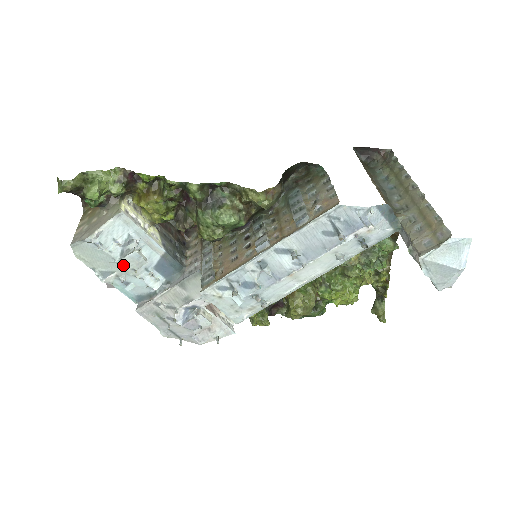
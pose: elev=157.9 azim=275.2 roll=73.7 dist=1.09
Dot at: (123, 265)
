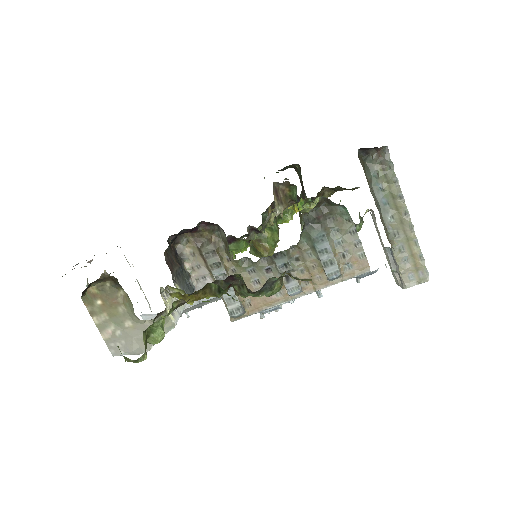
Dot at: occluded
